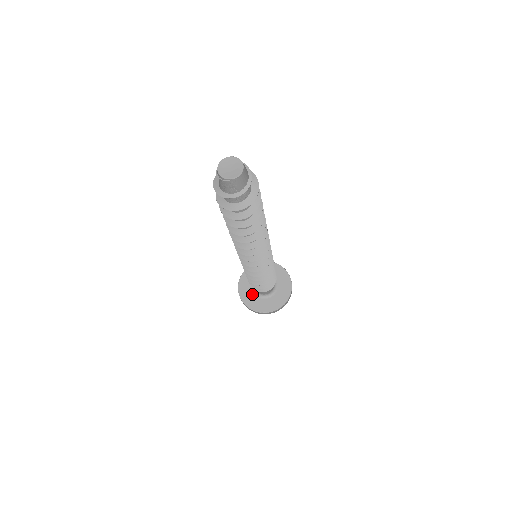
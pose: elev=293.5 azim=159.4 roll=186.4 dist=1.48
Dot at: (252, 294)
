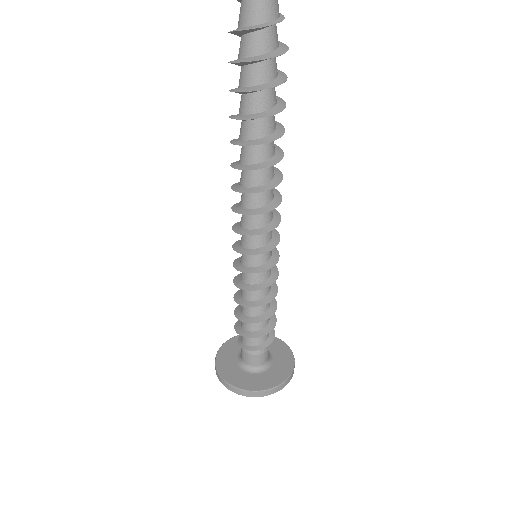
Dot at: (248, 375)
